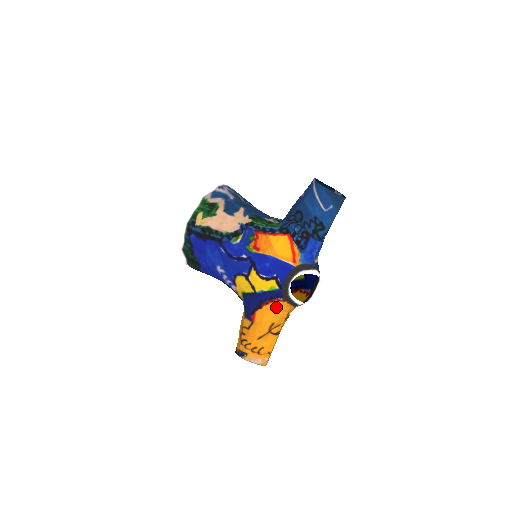
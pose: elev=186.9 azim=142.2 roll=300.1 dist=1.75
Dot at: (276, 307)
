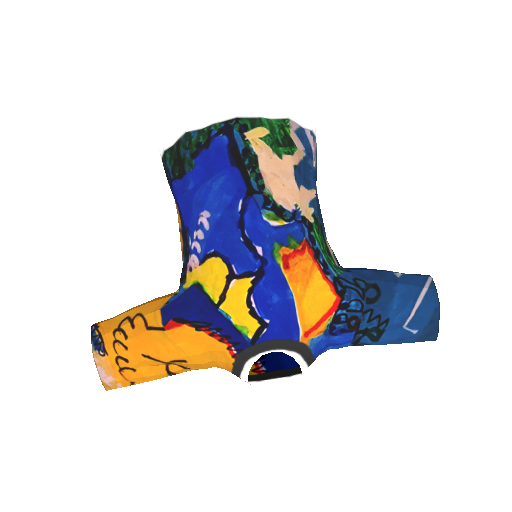
Dot at: (215, 350)
